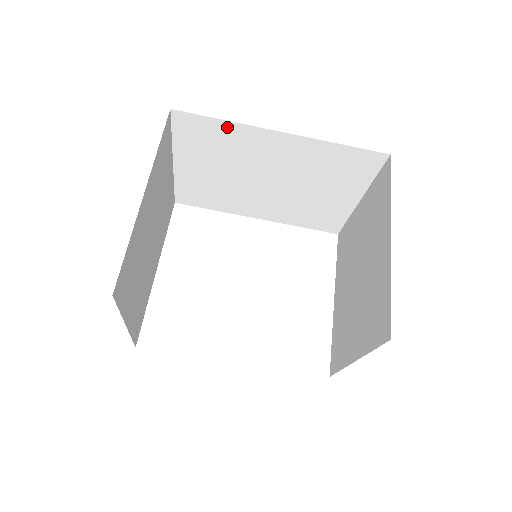
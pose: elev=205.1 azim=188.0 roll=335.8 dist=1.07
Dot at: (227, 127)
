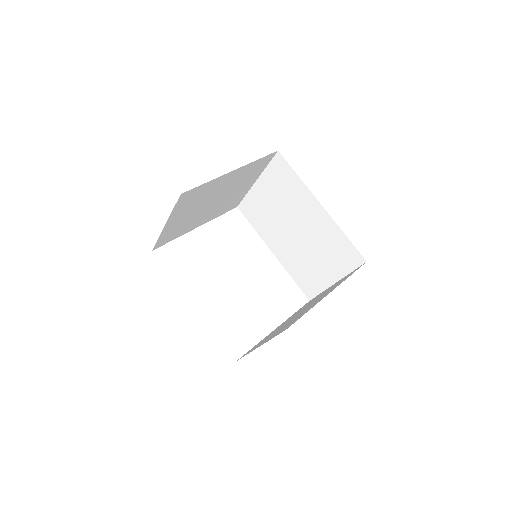
Dot at: (297, 181)
